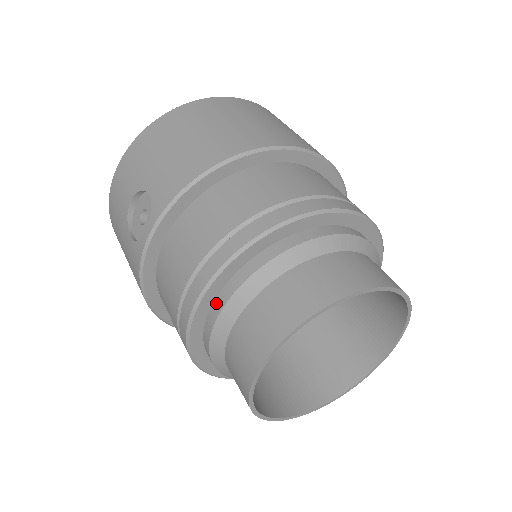
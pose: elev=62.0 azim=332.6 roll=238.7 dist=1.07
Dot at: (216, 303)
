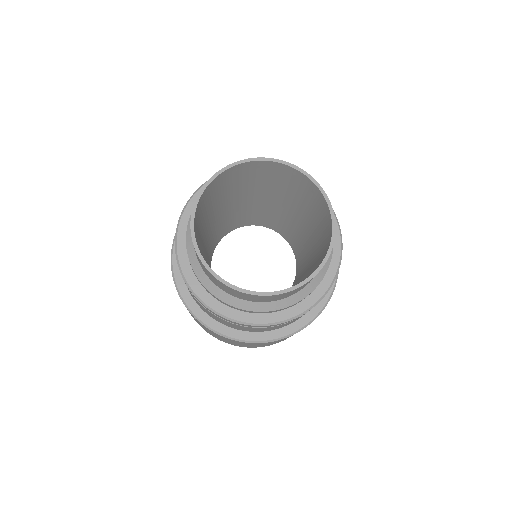
Dot at: occluded
